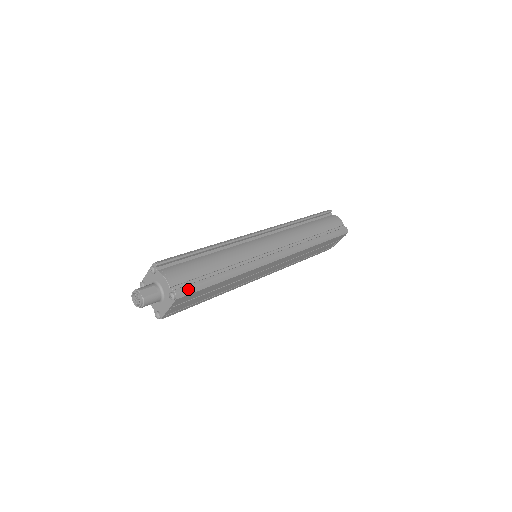
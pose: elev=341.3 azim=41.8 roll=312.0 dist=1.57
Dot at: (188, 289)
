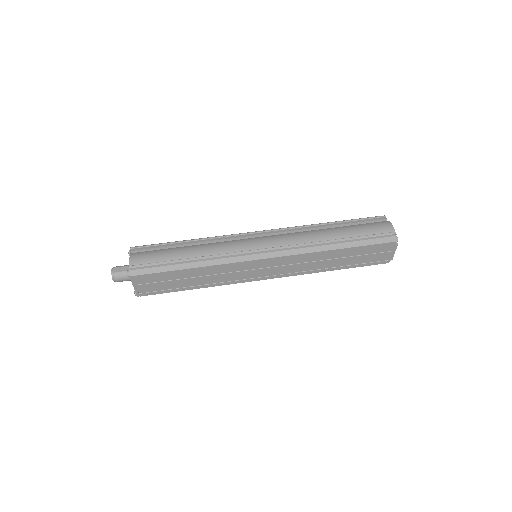
Dot at: (142, 270)
